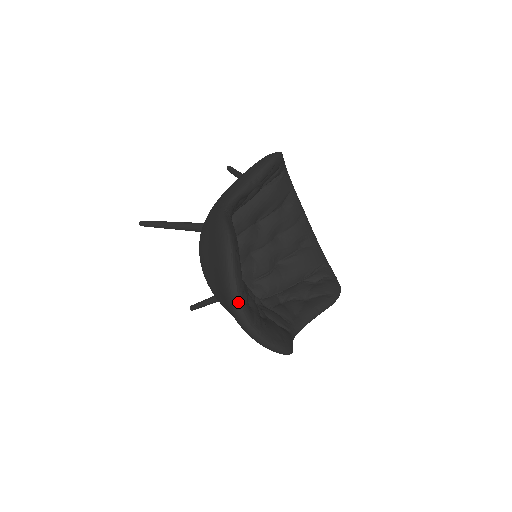
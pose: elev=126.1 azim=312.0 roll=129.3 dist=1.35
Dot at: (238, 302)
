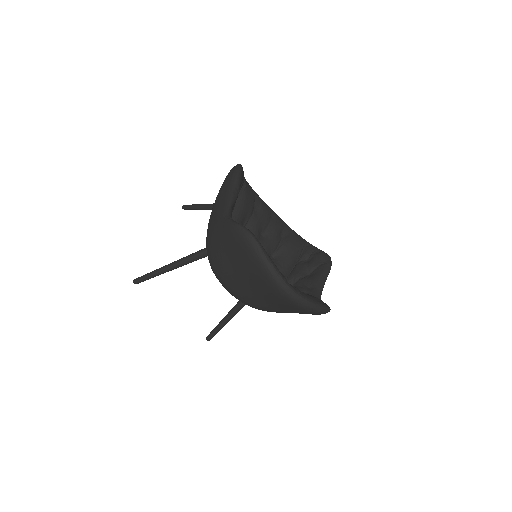
Dot at: (281, 279)
